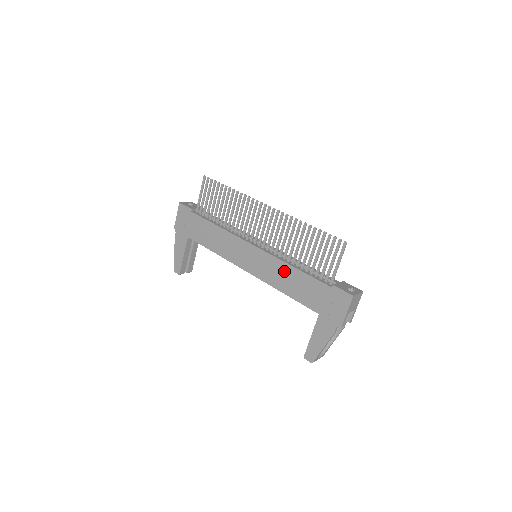
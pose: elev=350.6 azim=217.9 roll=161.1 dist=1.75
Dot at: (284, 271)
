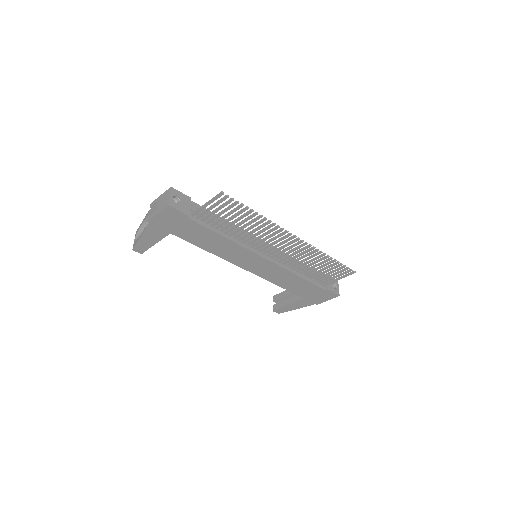
Dot at: (288, 277)
